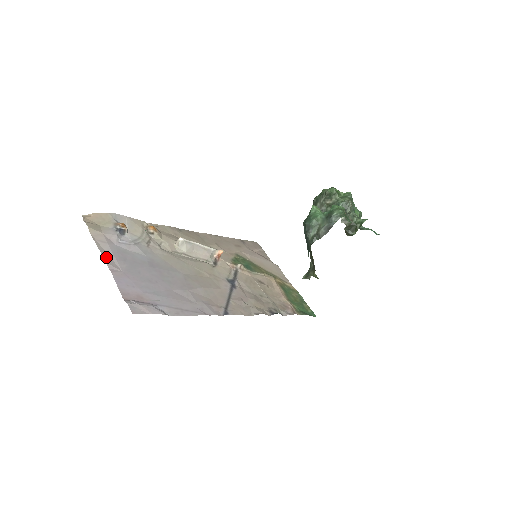
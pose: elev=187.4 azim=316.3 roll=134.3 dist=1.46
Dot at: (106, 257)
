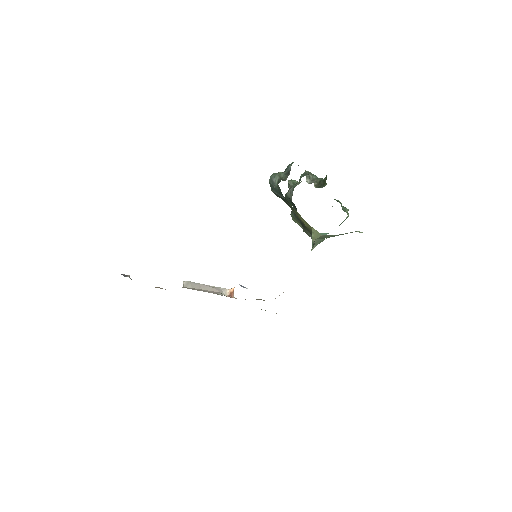
Dot at: occluded
